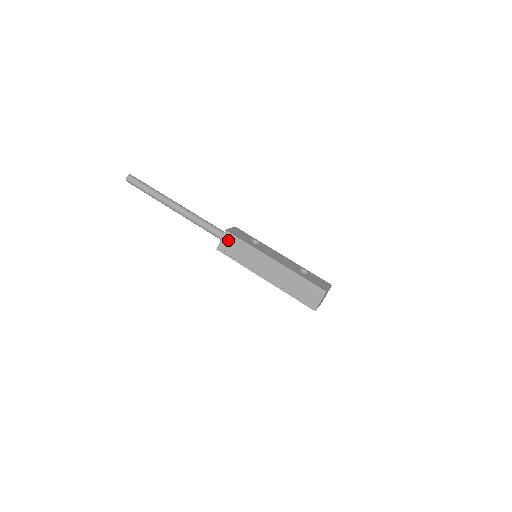
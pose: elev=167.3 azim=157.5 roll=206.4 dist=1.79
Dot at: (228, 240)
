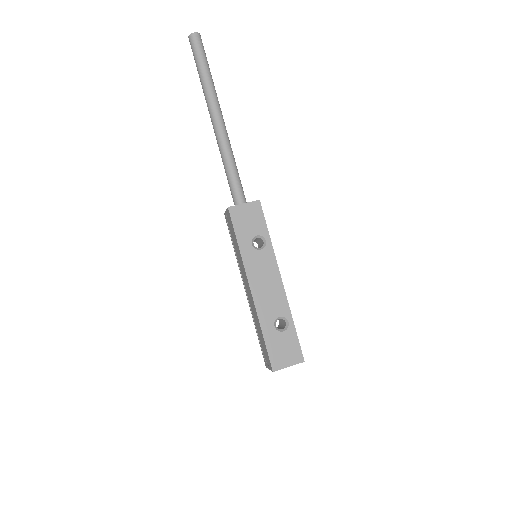
Dot at: (229, 219)
